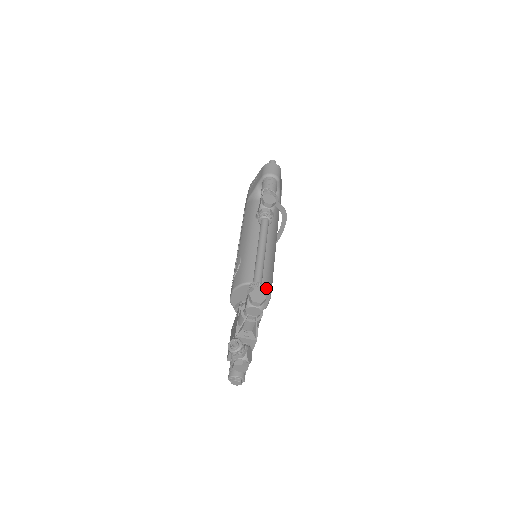
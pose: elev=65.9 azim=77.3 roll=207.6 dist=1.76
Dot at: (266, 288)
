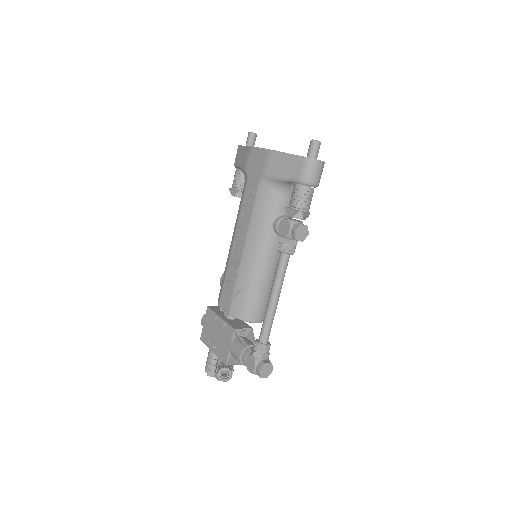
Dot at: occluded
